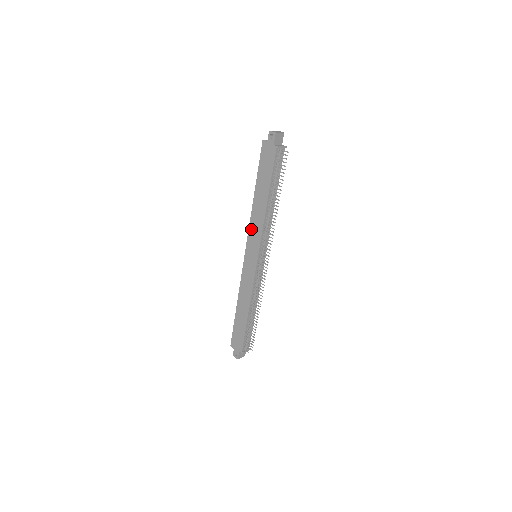
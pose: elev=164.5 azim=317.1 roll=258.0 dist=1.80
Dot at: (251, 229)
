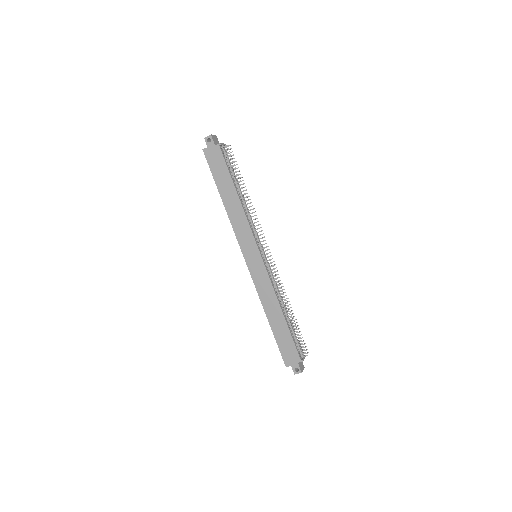
Dot at: (237, 233)
